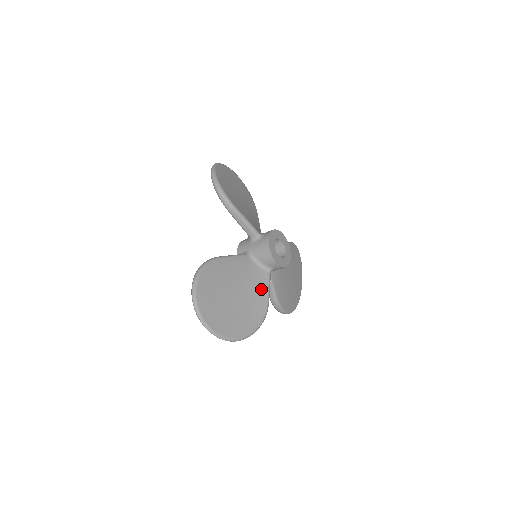
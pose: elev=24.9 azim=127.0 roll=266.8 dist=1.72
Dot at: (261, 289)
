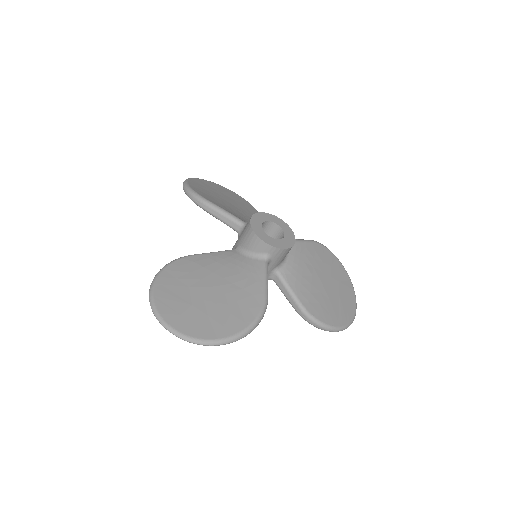
Dot at: (253, 280)
